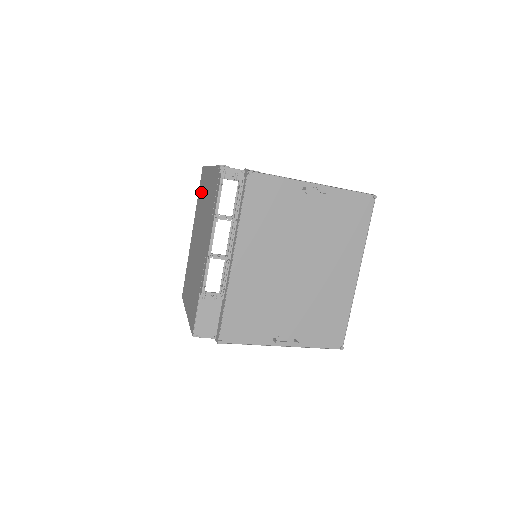
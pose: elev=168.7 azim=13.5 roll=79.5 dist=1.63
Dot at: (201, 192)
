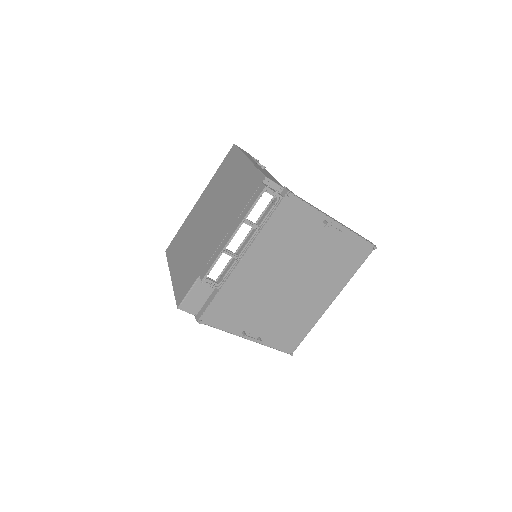
Dot at: (225, 171)
